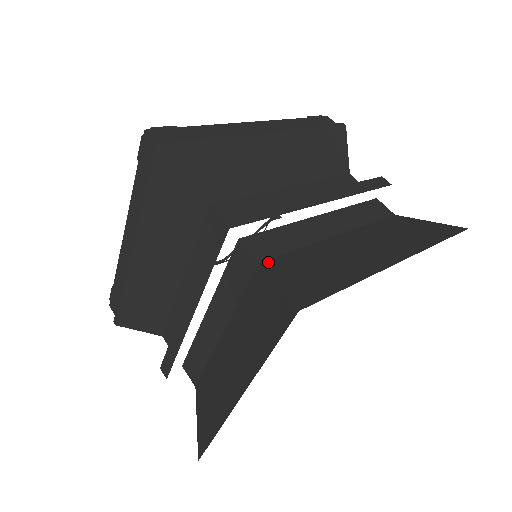
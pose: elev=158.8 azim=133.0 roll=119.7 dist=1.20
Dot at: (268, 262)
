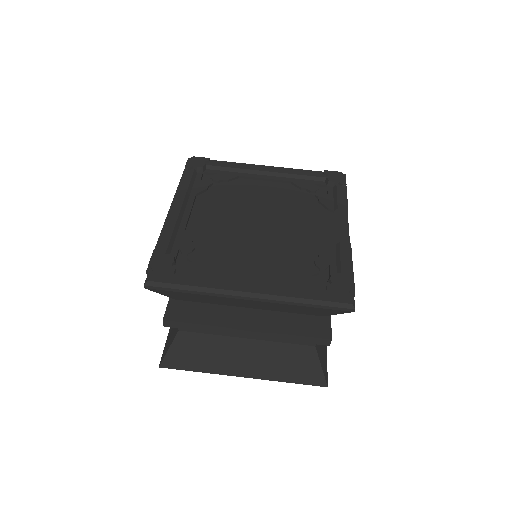
Dot at: (182, 333)
